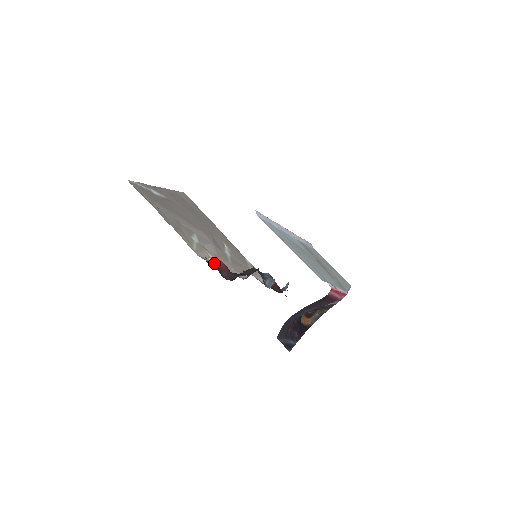
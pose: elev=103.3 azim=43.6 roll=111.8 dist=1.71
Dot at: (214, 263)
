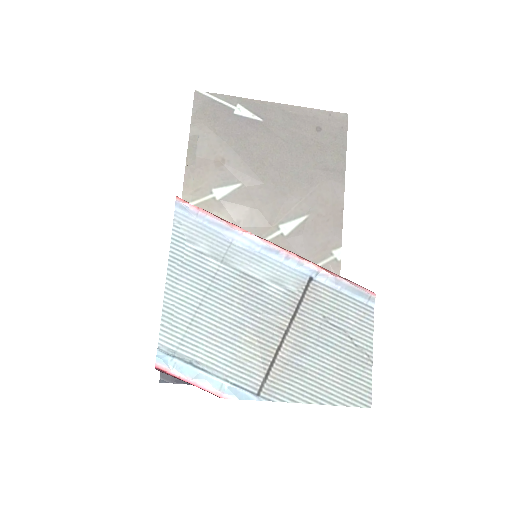
Dot at: occluded
